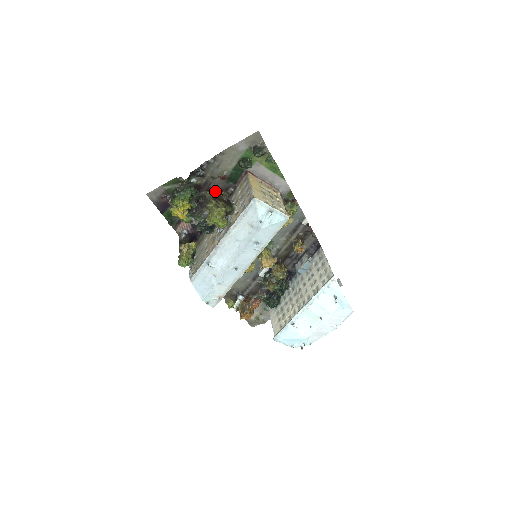
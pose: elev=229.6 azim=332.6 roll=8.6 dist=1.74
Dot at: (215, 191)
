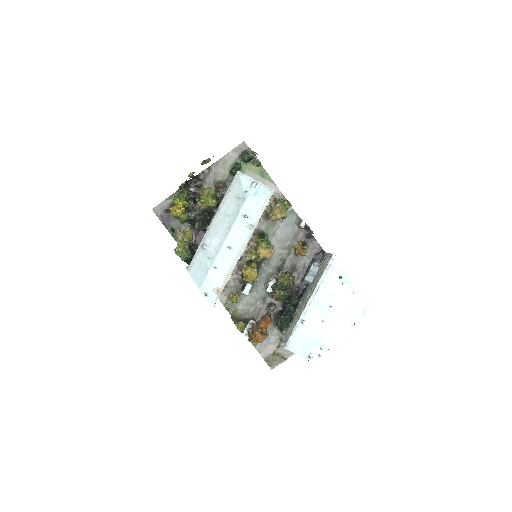
Dot at: occluded
